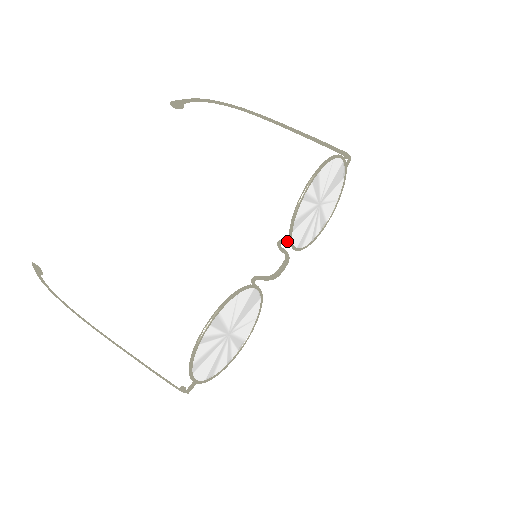
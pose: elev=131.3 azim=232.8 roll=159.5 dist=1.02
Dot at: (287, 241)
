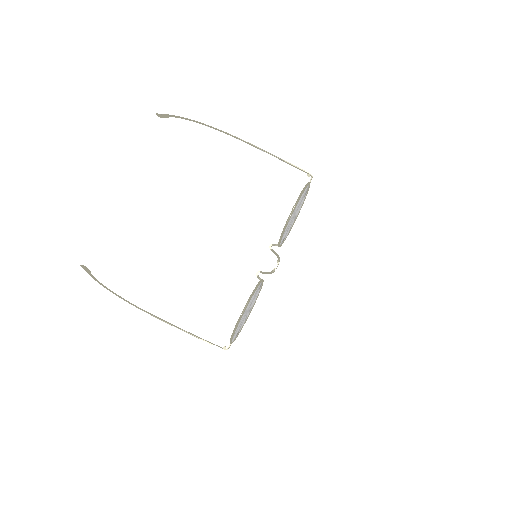
Dot at: (276, 245)
